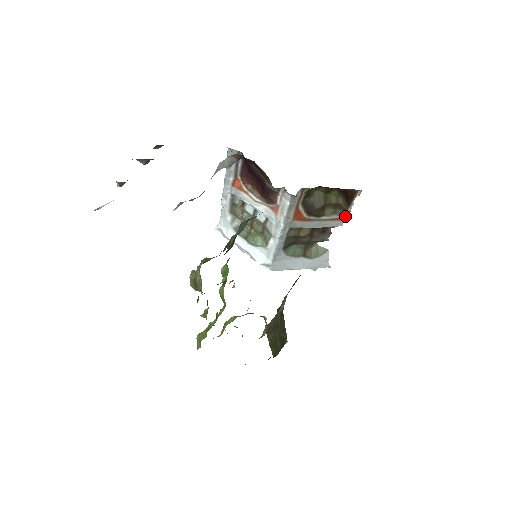
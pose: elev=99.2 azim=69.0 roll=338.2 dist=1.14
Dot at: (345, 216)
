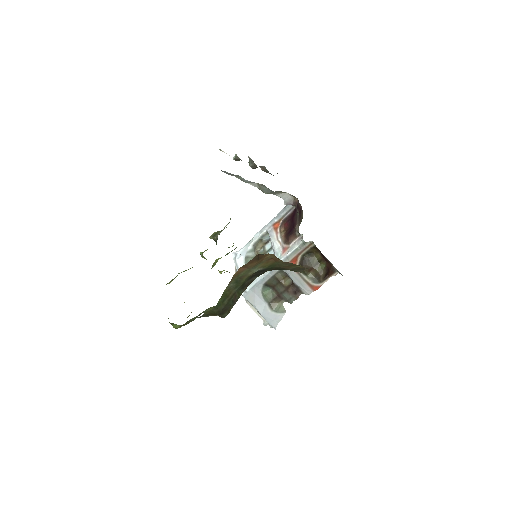
Dot at: (316, 287)
